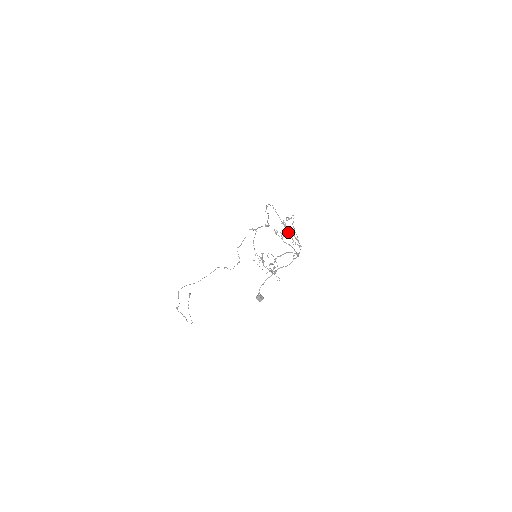
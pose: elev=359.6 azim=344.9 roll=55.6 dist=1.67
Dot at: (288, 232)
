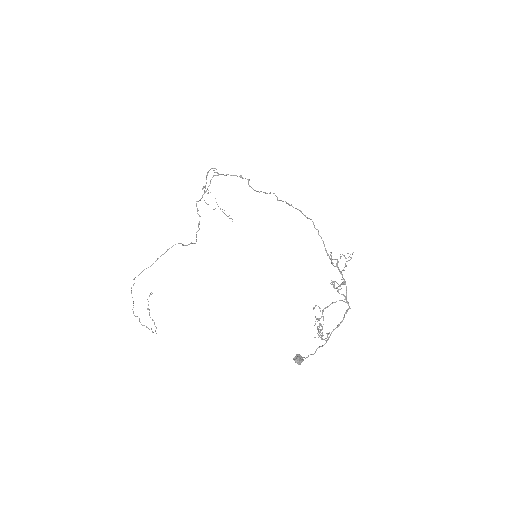
Dot at: (332, 264)
